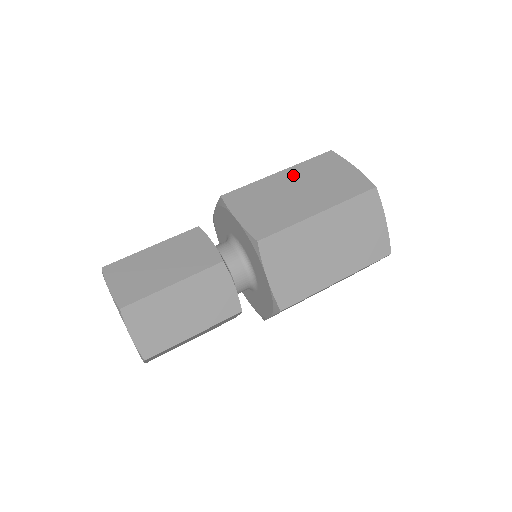
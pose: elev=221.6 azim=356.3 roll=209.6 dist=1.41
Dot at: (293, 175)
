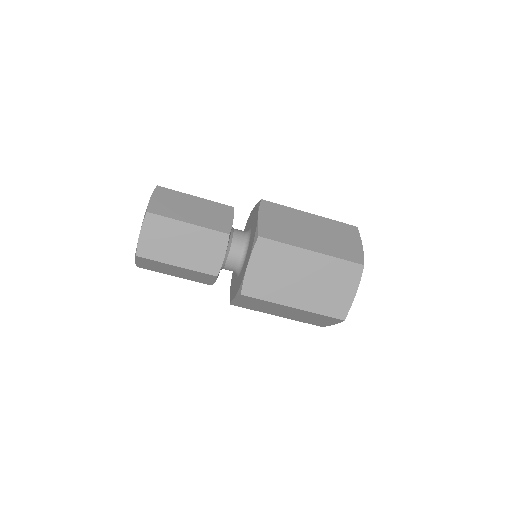
Dot at: (317, 263)
